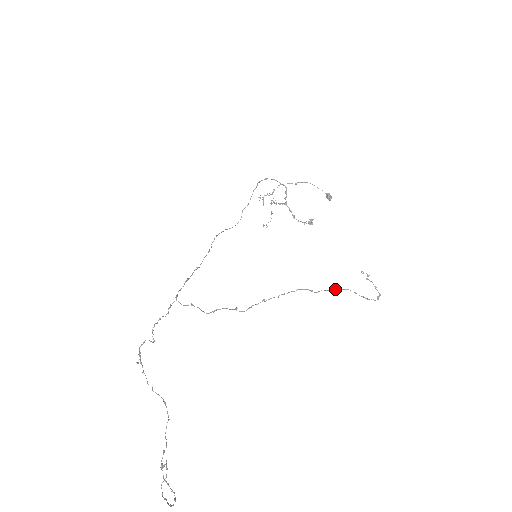
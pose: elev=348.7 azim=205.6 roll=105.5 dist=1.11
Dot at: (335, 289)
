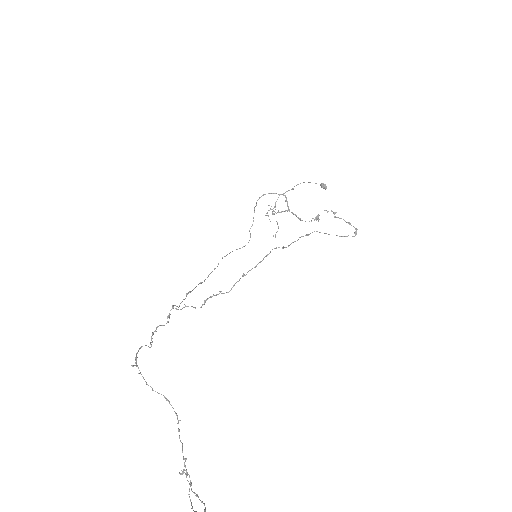
Dot at: (303, 236)
